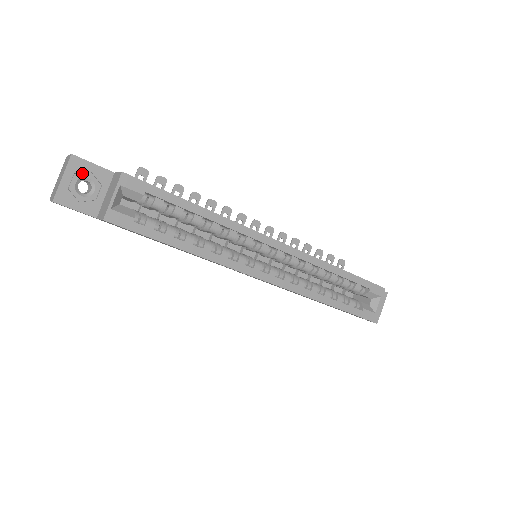
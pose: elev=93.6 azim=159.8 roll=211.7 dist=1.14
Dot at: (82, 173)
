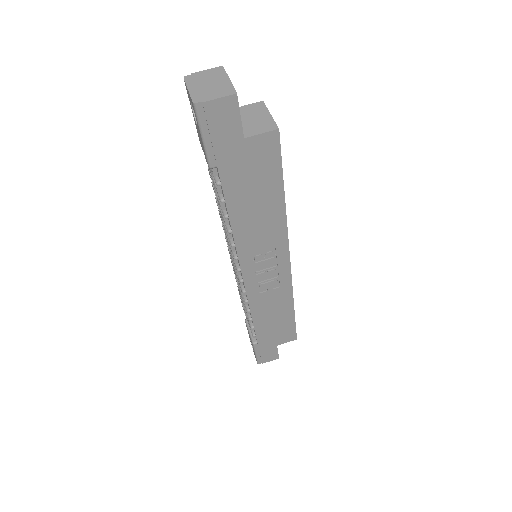
Dot at: occluded
